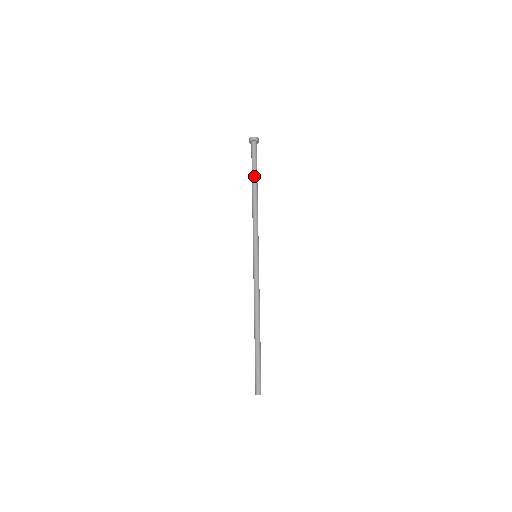
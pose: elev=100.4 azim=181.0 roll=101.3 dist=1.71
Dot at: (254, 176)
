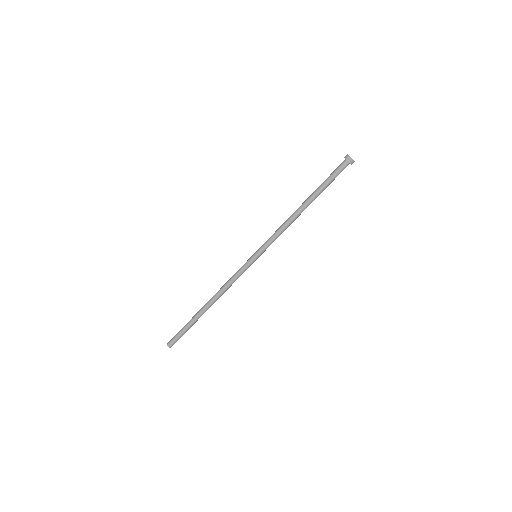
Dot at: (317, 193)
